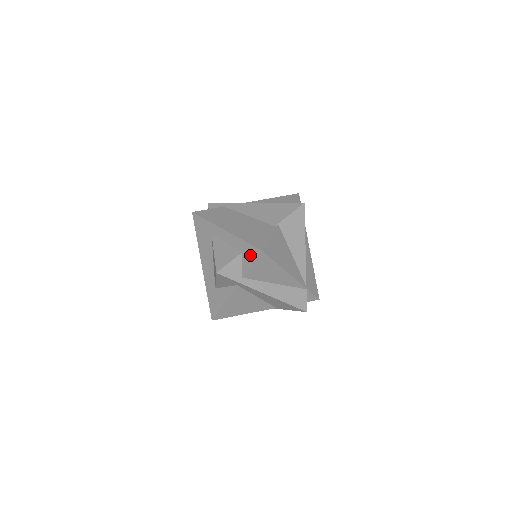
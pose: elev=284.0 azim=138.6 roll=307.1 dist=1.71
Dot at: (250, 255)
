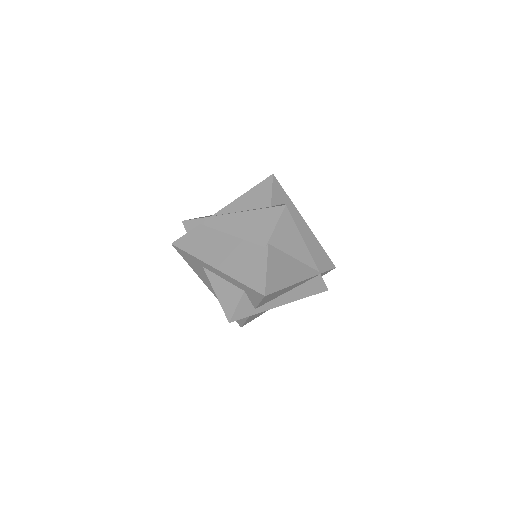
Dot at: (254, 296)
